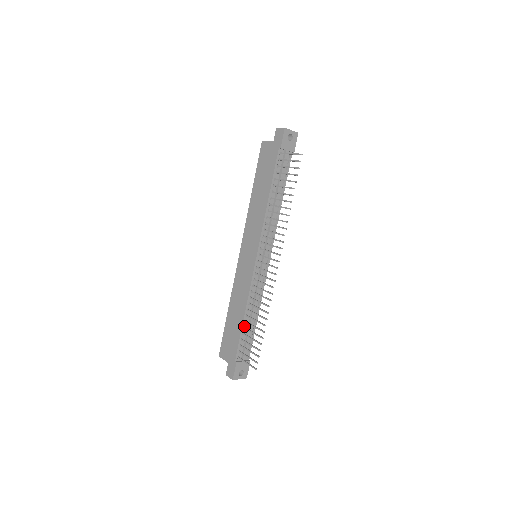
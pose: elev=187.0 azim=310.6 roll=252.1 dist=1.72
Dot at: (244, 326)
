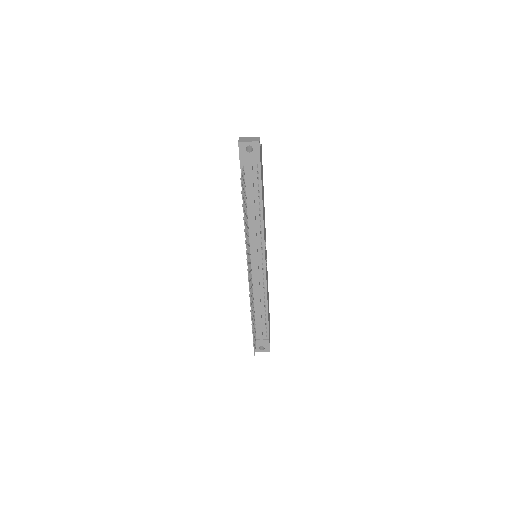
Dot at: (254, 314)
